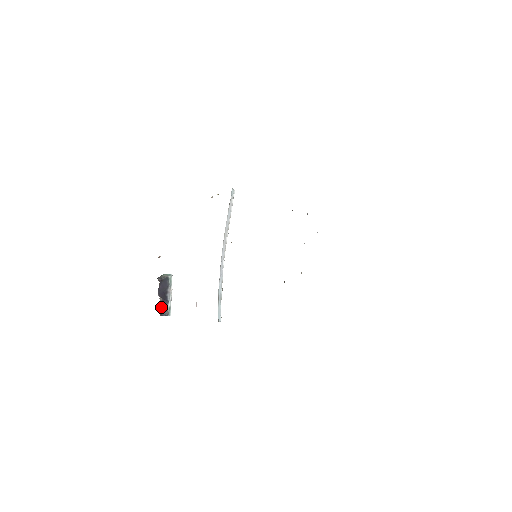
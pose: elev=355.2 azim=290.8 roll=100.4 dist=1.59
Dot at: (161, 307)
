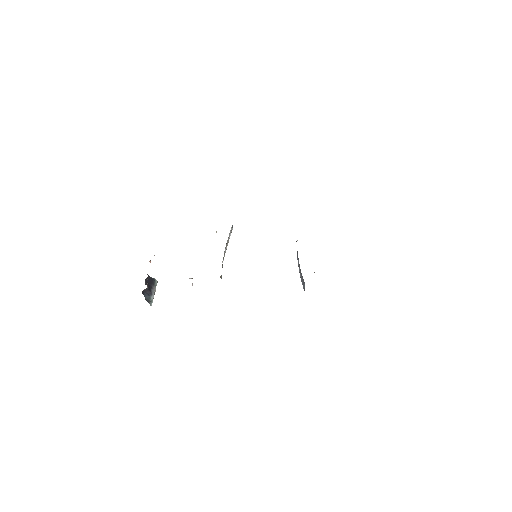
Dot at: (145, 293)
